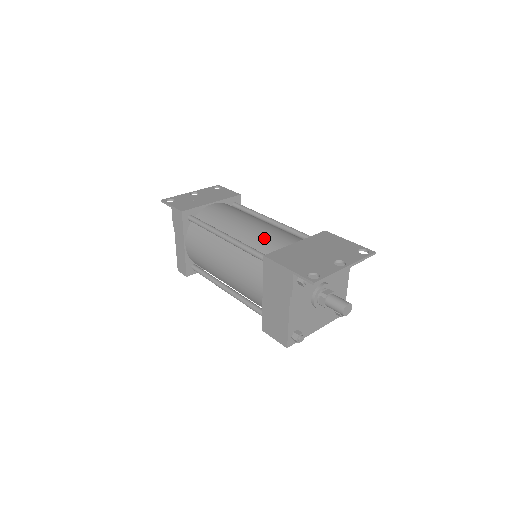
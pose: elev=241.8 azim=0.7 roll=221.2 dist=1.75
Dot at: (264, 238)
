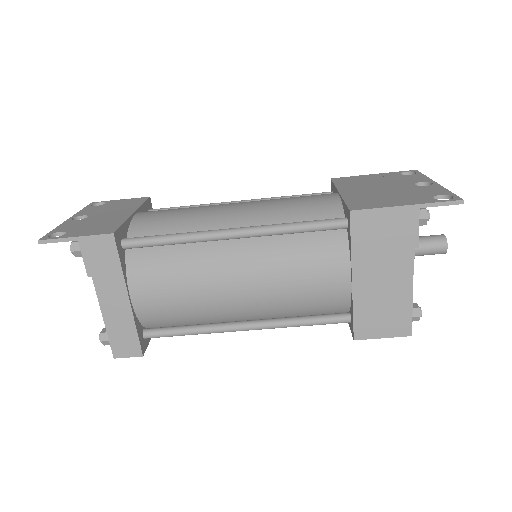
Dot at: (291, 207)
